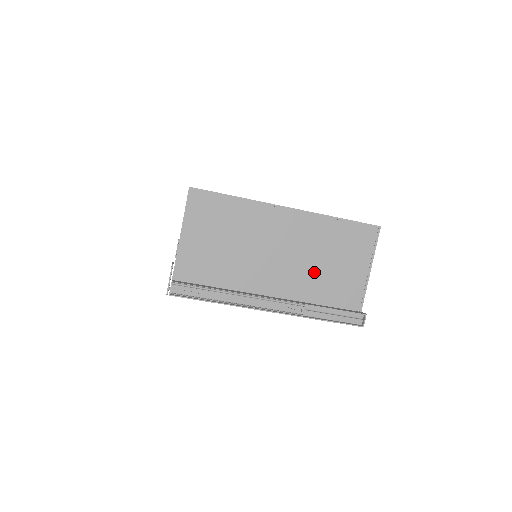
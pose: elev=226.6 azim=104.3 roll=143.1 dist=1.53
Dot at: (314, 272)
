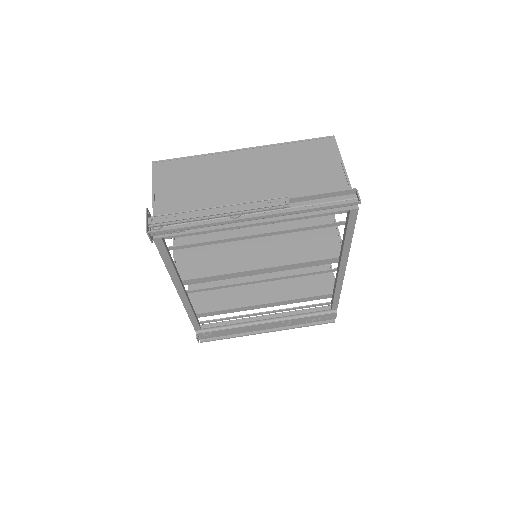
Dot at: (290, 184)
